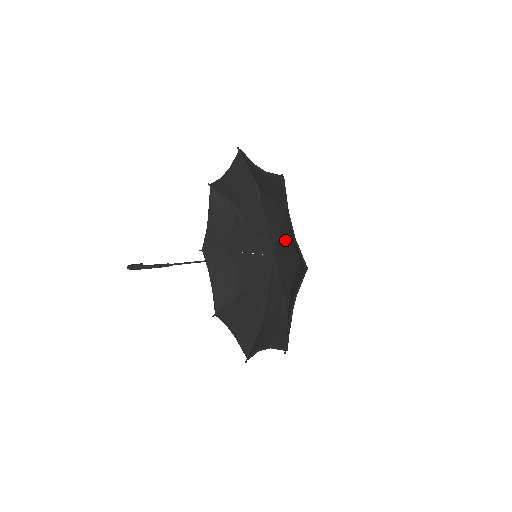
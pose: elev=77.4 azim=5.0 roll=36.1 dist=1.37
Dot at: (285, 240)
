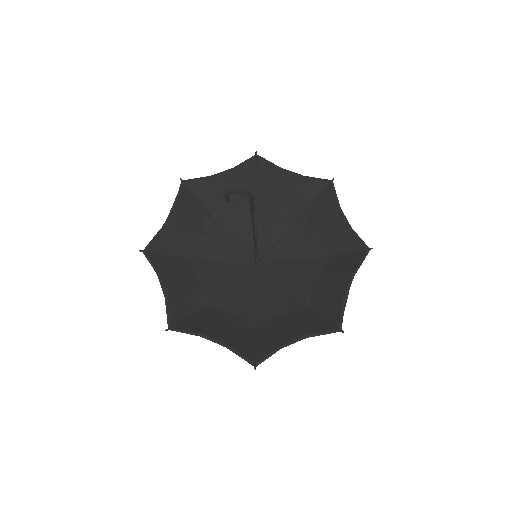
Dot at: (297, 243)
